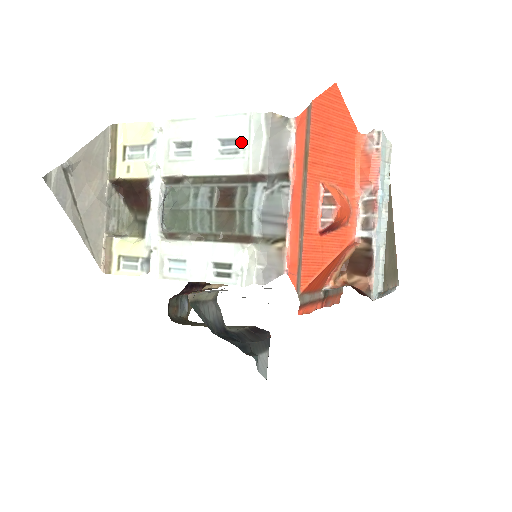
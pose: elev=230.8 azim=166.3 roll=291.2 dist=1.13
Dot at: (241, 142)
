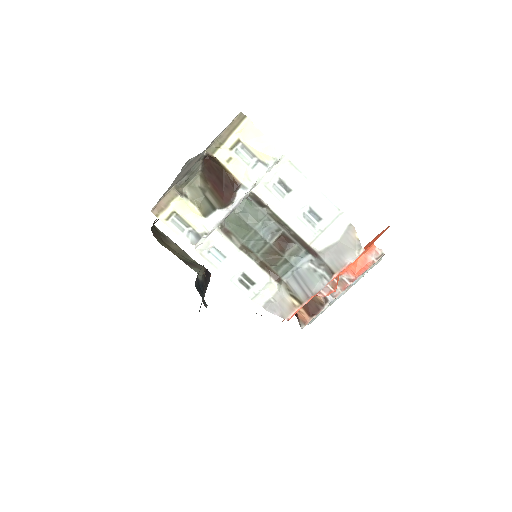
Dot at: (322, 223)
